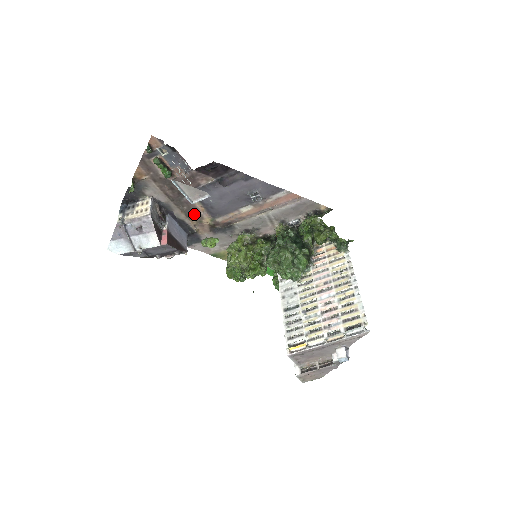
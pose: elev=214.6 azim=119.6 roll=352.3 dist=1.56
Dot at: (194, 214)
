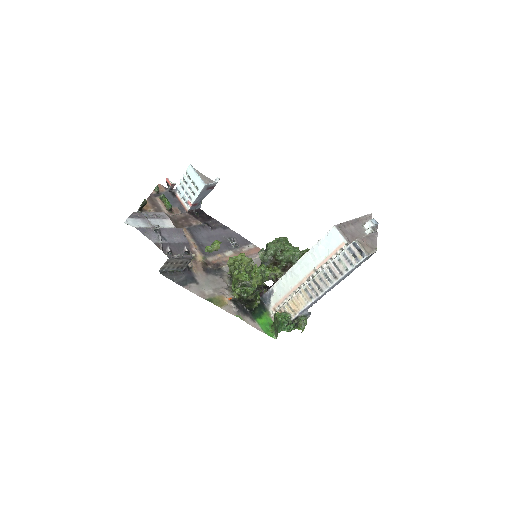
Dot at: occluded
